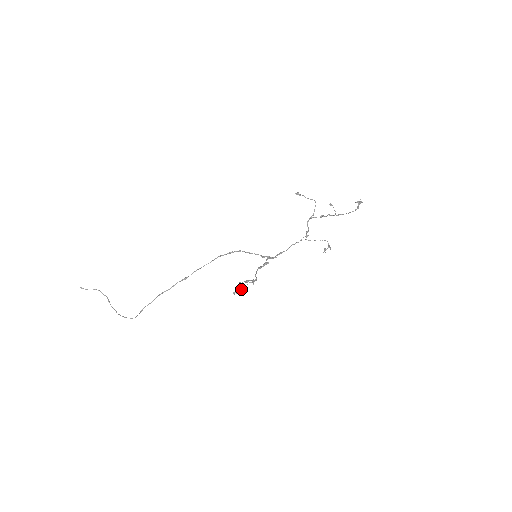
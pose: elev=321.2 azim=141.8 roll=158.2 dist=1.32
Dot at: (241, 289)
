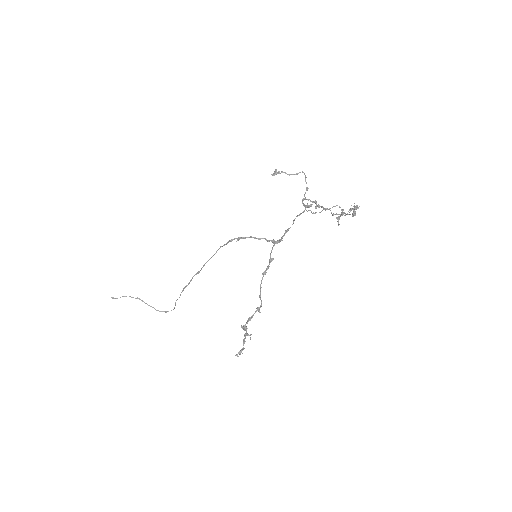
Dot at: (244, 343)
